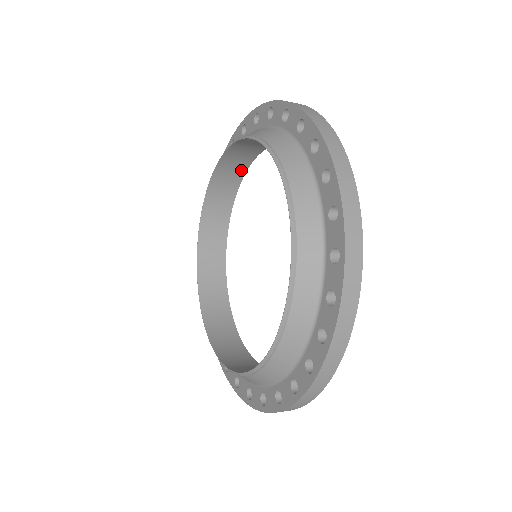
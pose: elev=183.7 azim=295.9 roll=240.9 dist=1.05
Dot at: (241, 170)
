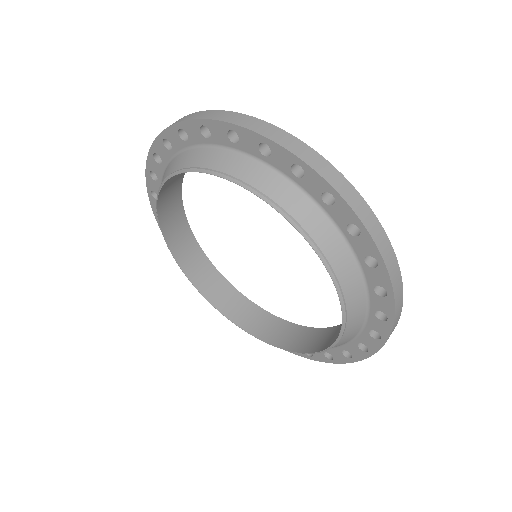
Dot at: occluded
